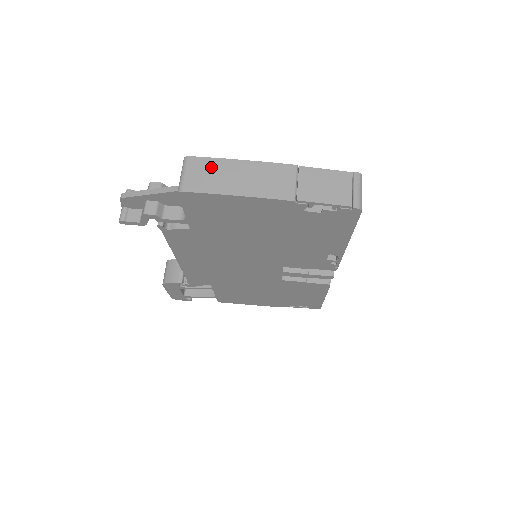
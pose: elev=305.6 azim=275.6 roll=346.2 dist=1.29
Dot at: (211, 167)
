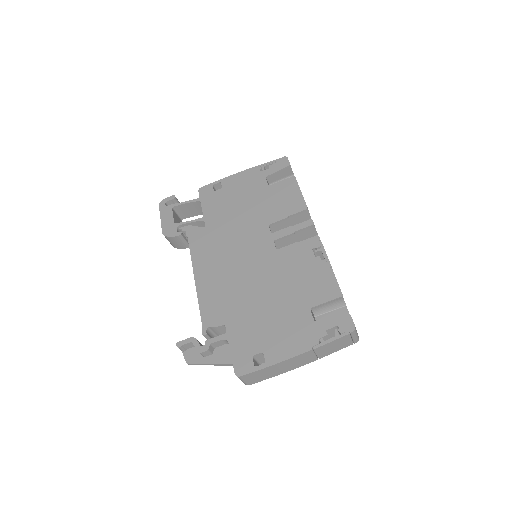
Dot at: (258, 374)
